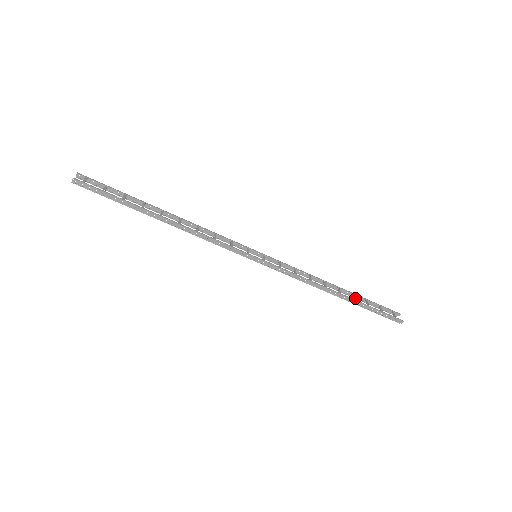
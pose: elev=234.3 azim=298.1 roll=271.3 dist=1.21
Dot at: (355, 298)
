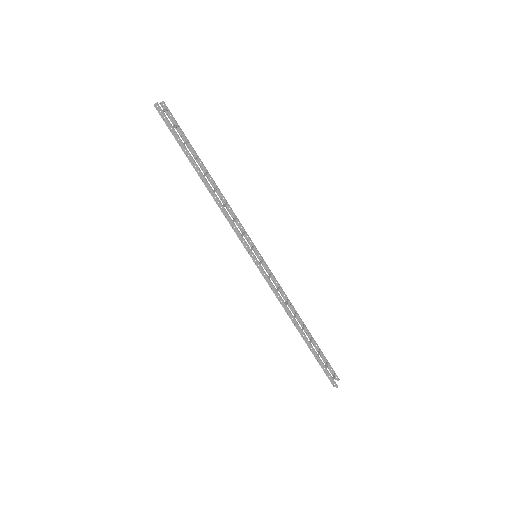
Dot at: (312, 342)
